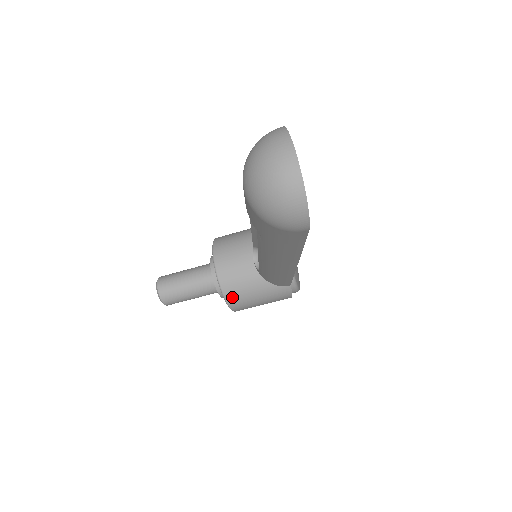
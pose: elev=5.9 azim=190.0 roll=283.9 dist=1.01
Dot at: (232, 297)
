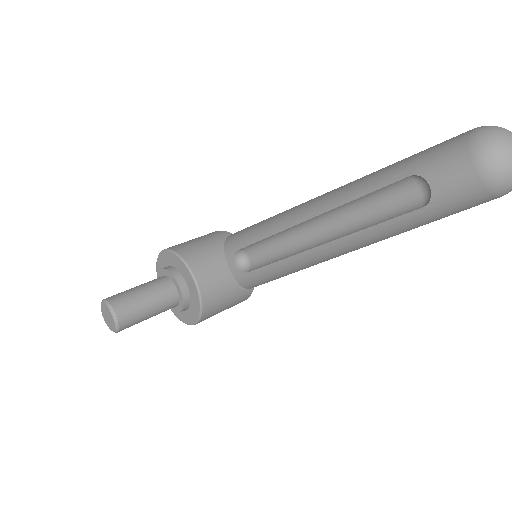
Dot at: (208, 306)
